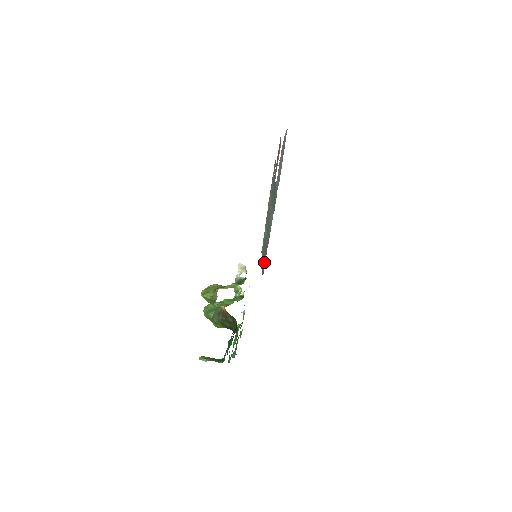
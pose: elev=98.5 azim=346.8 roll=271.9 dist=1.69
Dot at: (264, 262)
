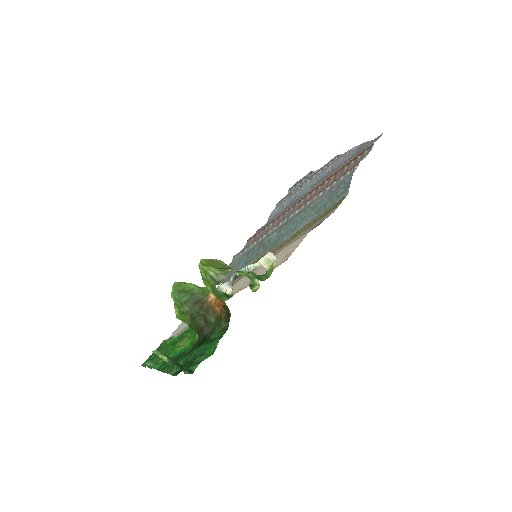
Dot at: (240, 268)
